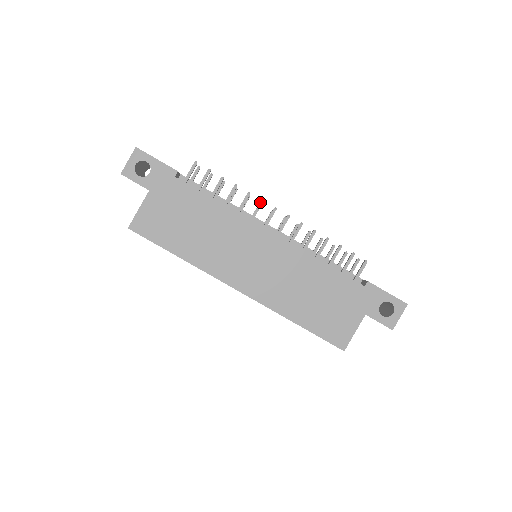
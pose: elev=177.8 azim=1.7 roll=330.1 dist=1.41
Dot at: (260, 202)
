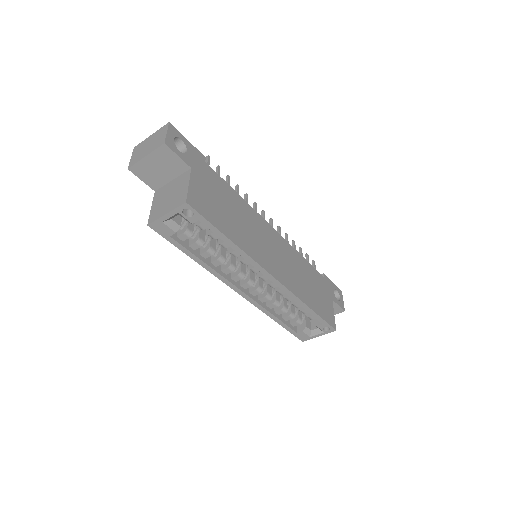
Dot at: (255, 203)
